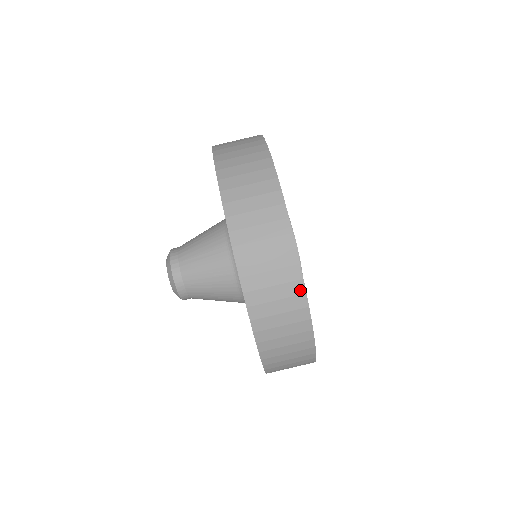
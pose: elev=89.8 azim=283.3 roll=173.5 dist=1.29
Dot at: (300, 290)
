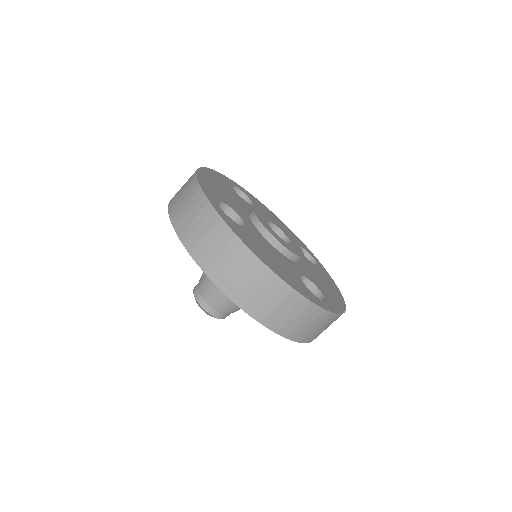
Dot at: (335, 317)
